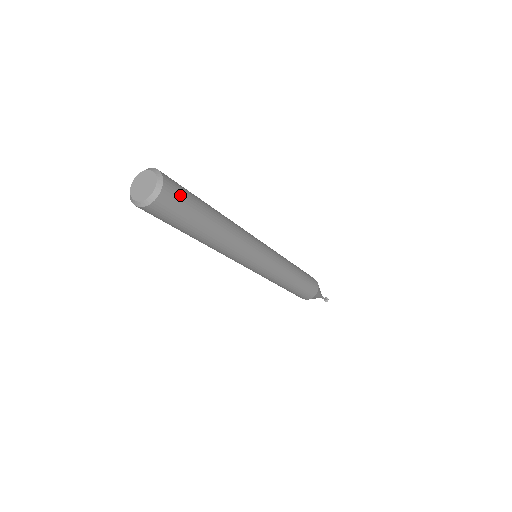
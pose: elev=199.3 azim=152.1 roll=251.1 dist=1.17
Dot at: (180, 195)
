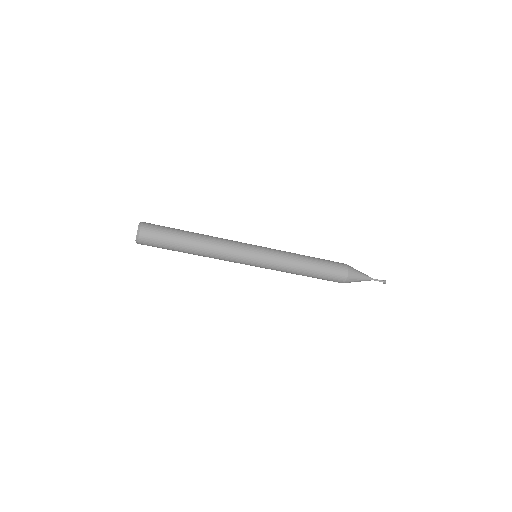
Dot at: (156, 225)
